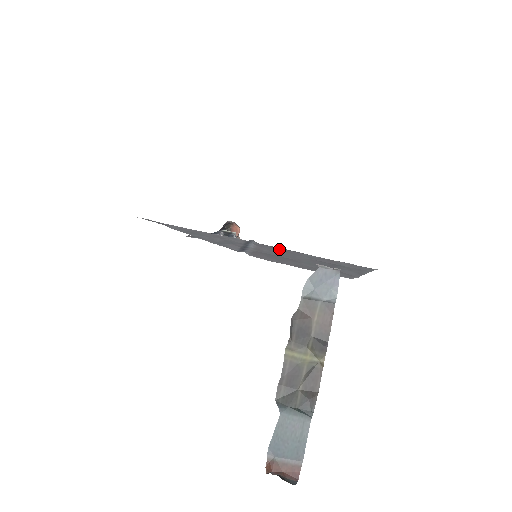
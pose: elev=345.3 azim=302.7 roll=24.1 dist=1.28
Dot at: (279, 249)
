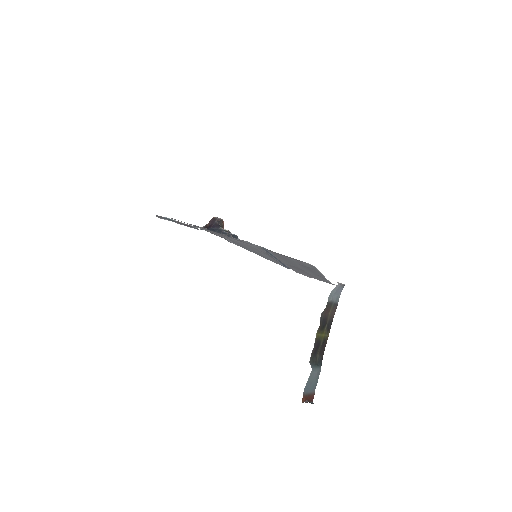
Dot at: (279, 255)
